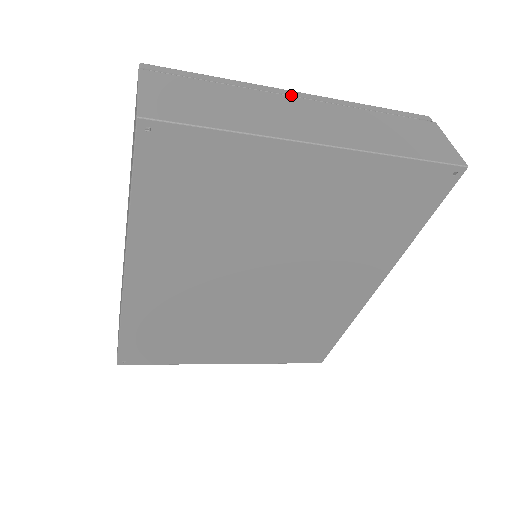
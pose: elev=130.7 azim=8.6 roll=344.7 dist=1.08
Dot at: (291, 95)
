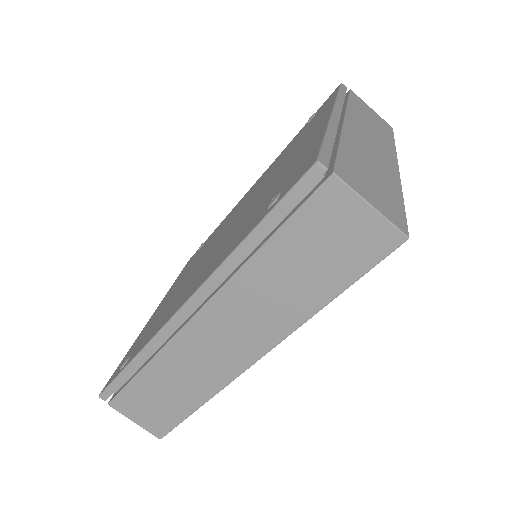
Dot at: (339, 119)
